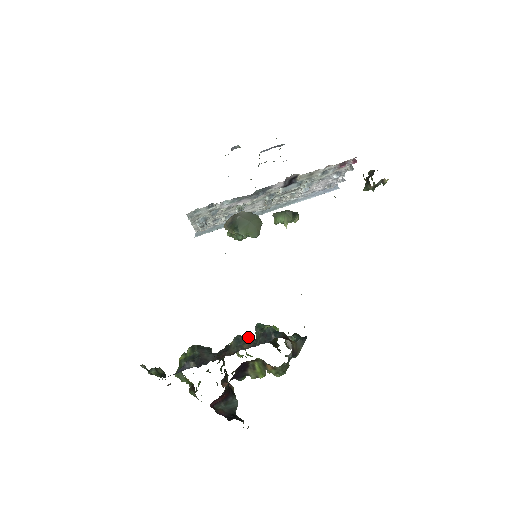
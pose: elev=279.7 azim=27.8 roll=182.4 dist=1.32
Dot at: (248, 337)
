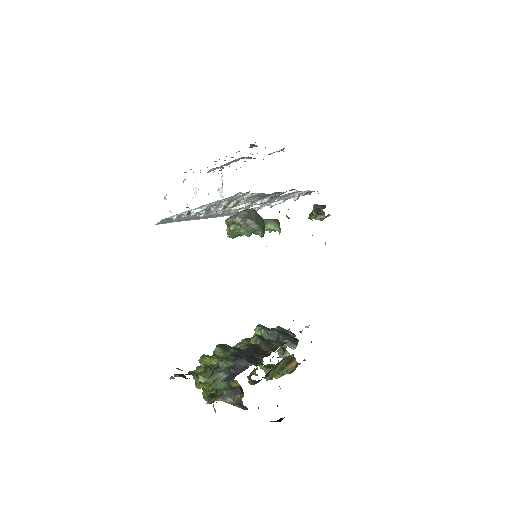
Dot at: (262, 337)
